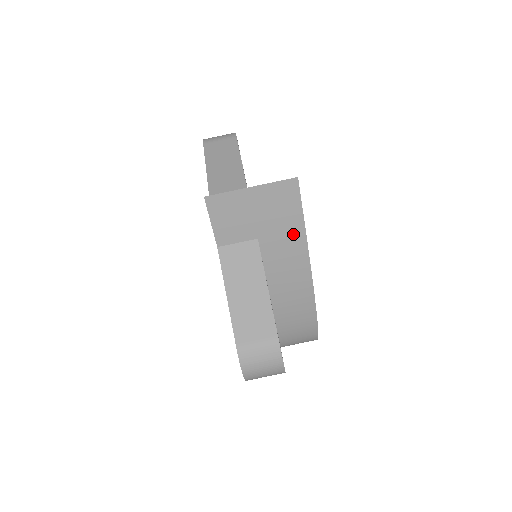
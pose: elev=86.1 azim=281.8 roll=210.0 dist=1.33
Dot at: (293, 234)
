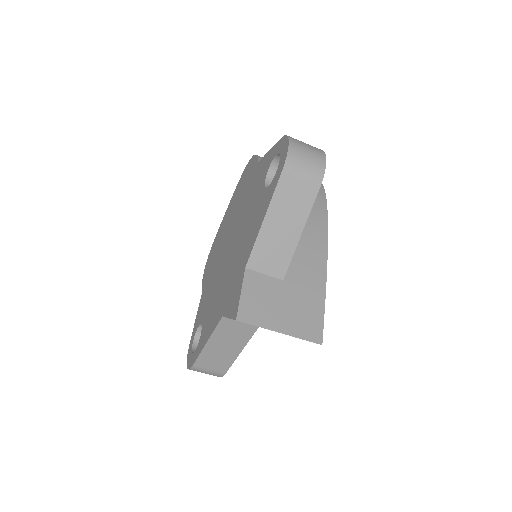
Dot at: occluded
